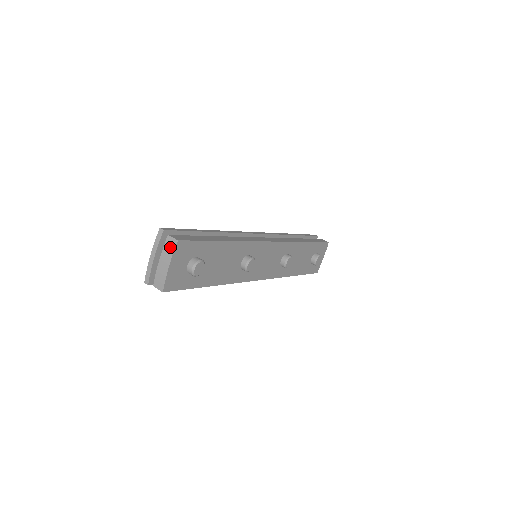
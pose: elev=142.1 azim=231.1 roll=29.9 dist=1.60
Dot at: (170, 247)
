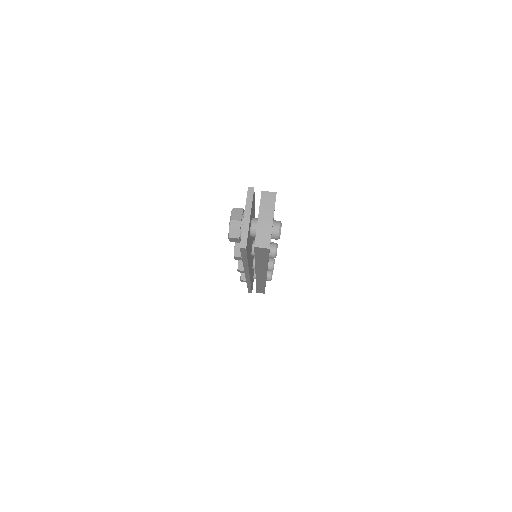
Dot at: (269, 201)
